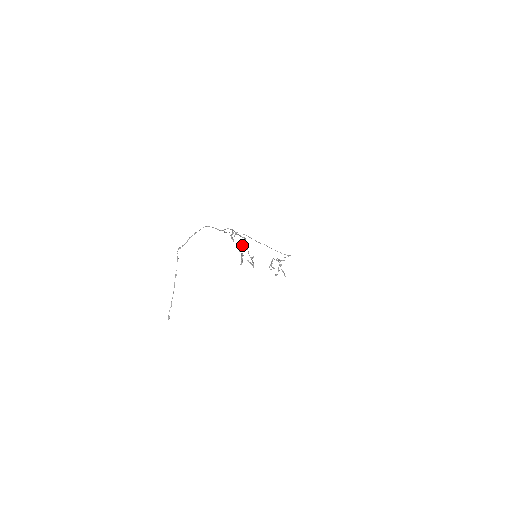
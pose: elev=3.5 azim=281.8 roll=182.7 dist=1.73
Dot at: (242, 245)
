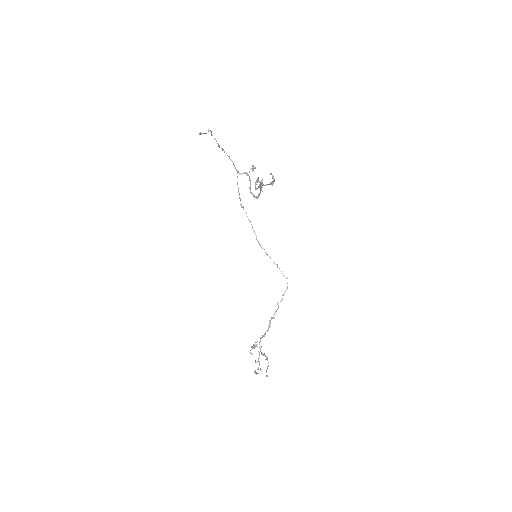
Dot at: occluded
